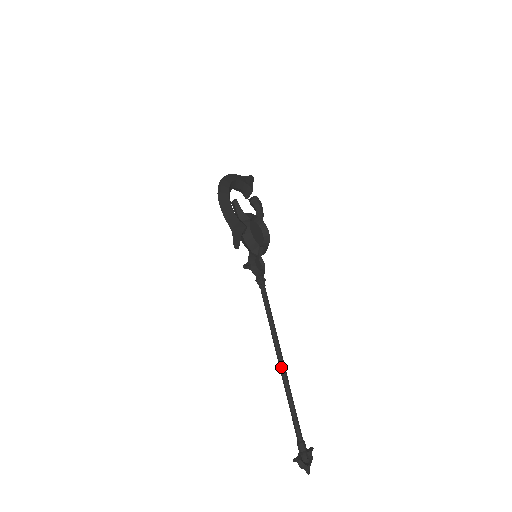
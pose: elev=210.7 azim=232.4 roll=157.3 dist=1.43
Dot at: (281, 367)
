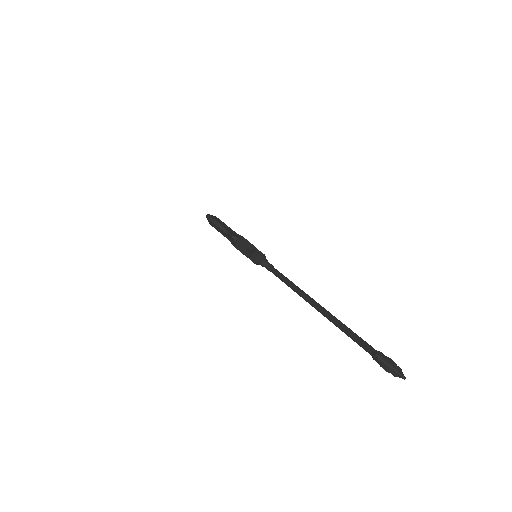
Dot at: (318, 306)
